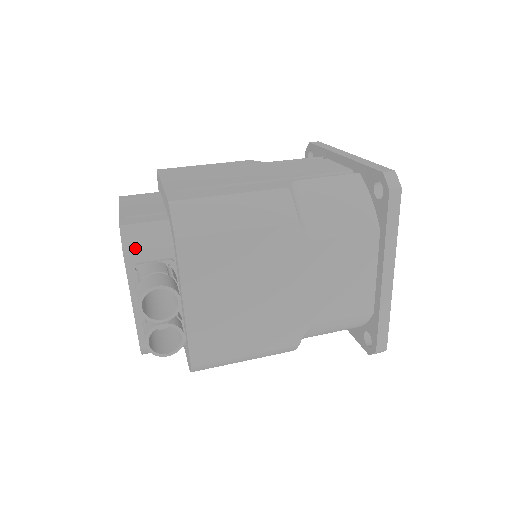
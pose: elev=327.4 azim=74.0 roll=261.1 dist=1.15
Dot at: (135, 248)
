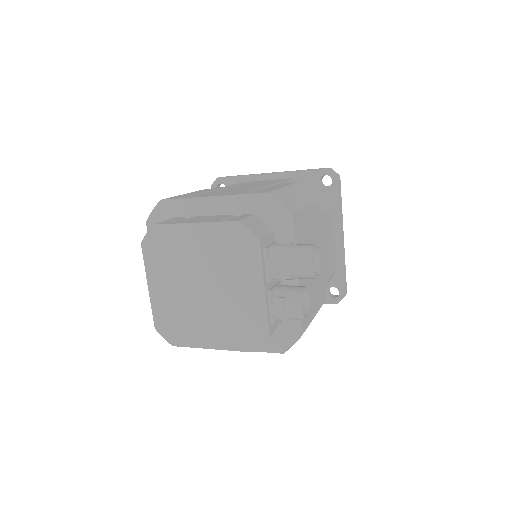
Dot at: (261, 235)
